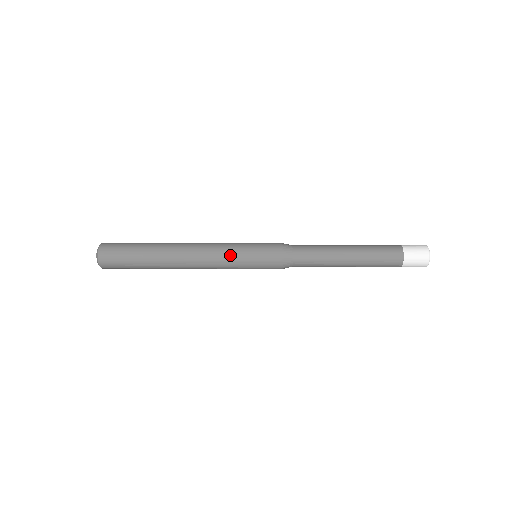
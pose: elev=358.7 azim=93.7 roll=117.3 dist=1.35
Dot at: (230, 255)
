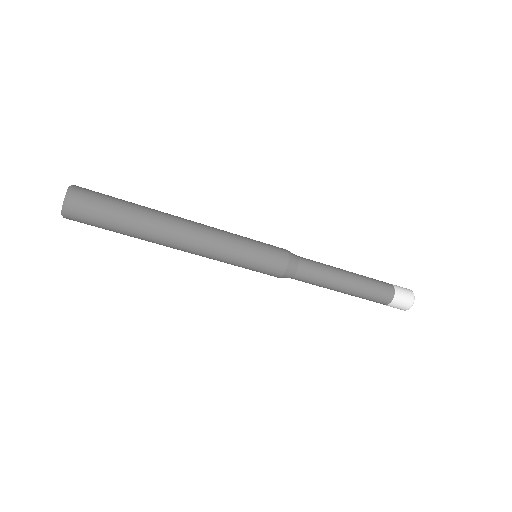
Dot at: (234, 234)
